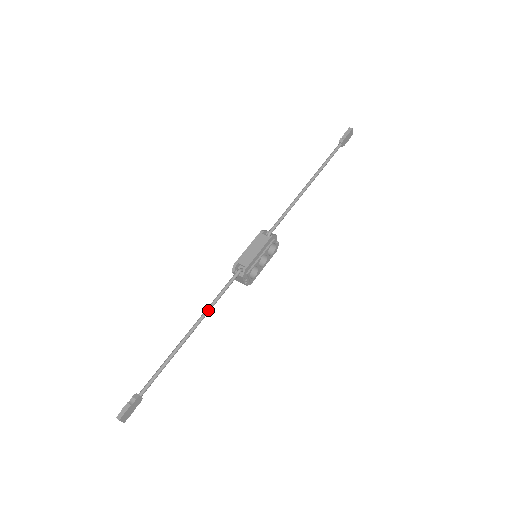
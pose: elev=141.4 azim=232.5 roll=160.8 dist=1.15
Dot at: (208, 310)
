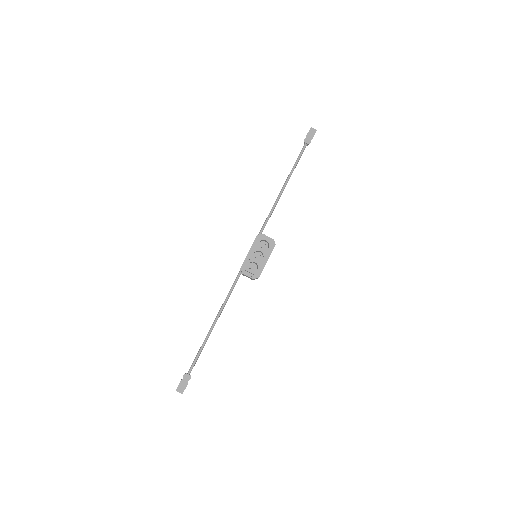
Dot at: (222, 305)
